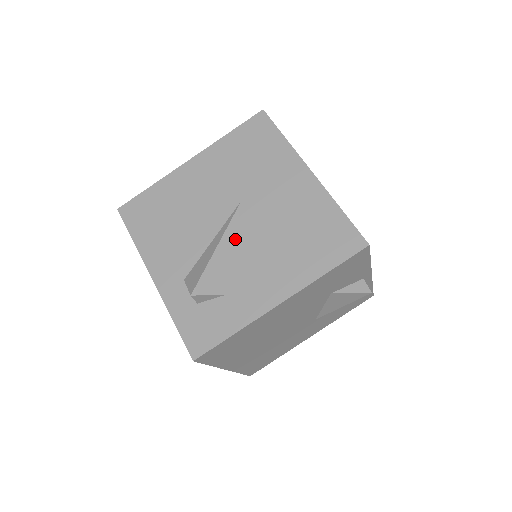
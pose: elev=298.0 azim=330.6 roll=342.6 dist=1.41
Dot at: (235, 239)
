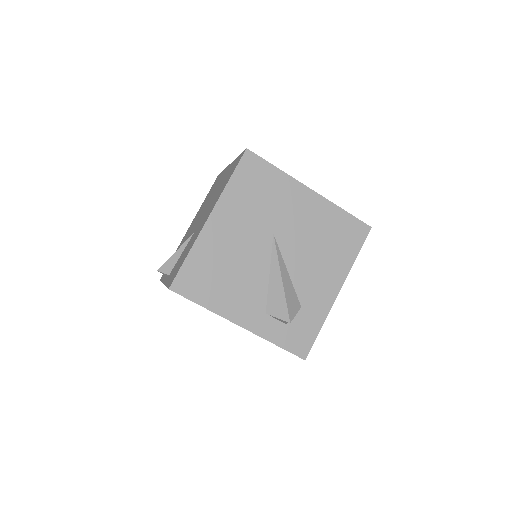
Dot at: (286, 265)
